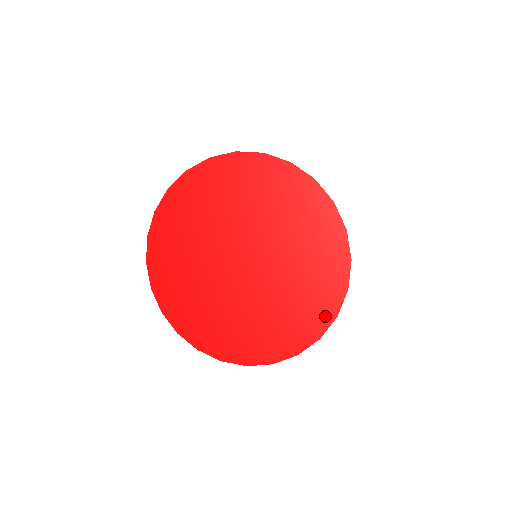
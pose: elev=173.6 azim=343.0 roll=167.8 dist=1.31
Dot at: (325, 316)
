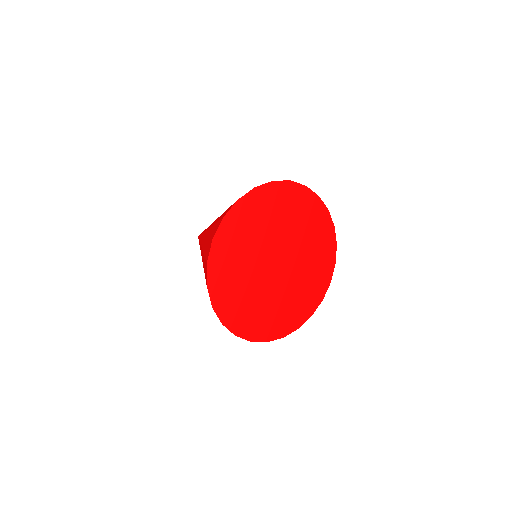
Dot at: (330, 268)
